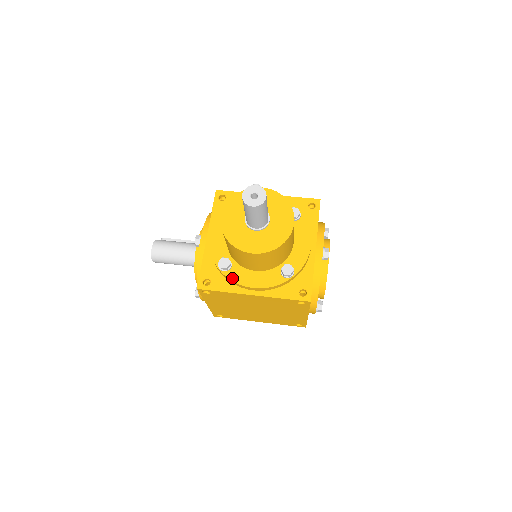
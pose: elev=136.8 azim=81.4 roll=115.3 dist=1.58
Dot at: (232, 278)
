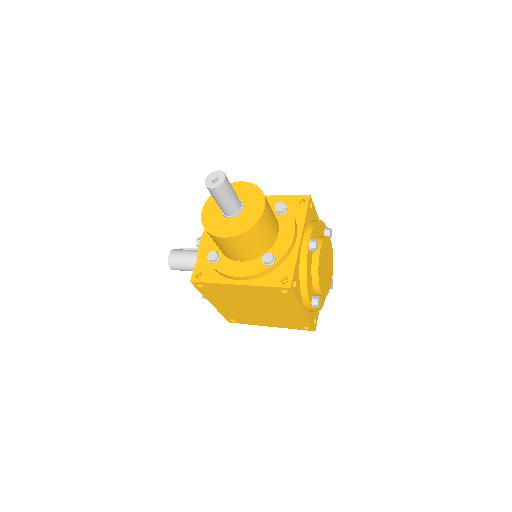
Dot at: (219, 269)
